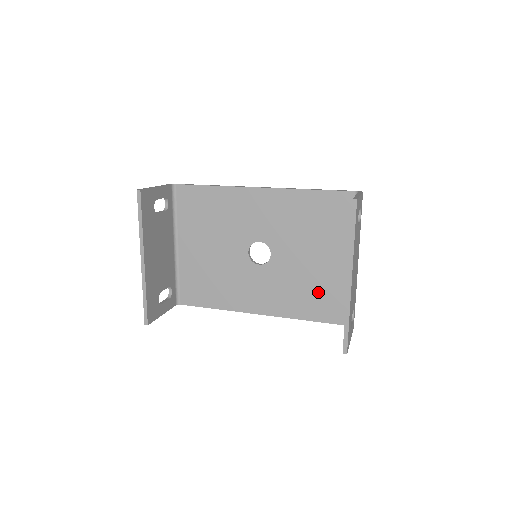
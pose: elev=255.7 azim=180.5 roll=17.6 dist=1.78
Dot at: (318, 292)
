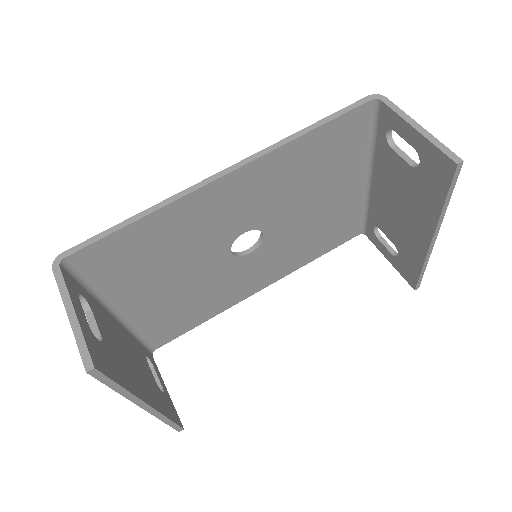
Dot at: (328, 229)
